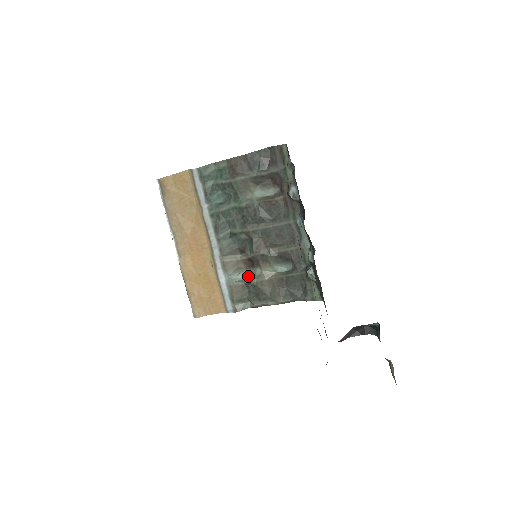
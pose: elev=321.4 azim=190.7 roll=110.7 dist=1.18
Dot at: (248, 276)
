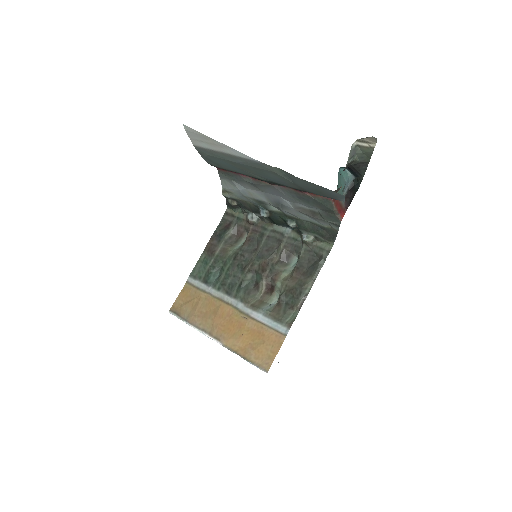
Dot at: occluded
